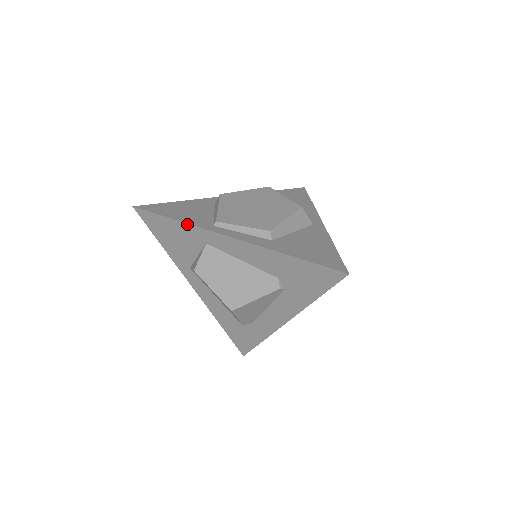
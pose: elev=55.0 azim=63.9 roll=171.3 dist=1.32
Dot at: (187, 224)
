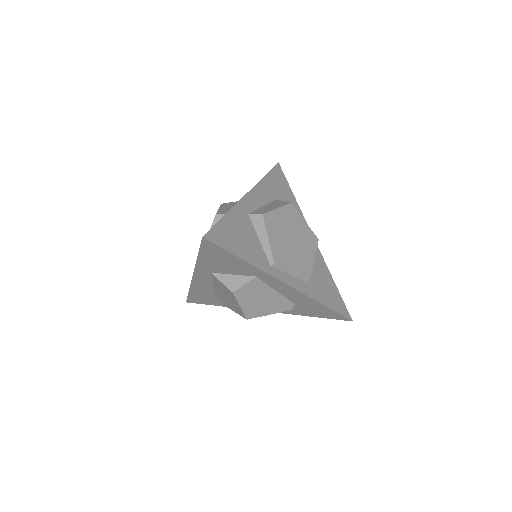
Dot at: (254, 266)
